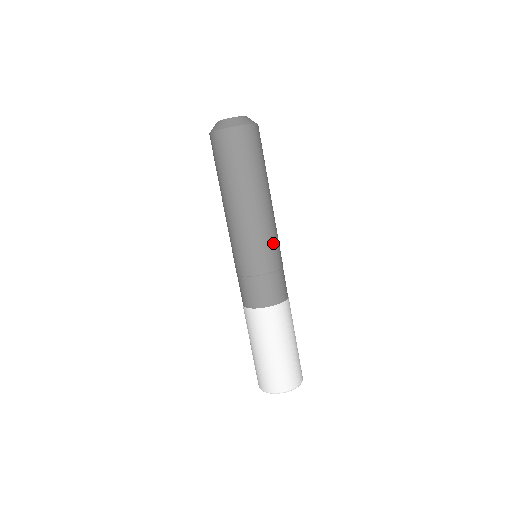
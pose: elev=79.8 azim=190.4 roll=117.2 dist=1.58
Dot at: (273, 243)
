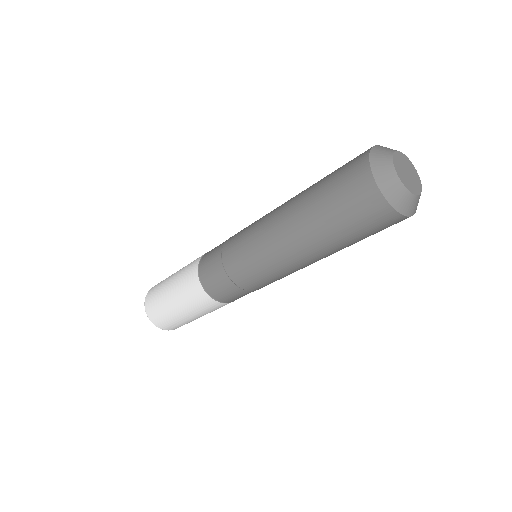
Dot at: (279, 279)
